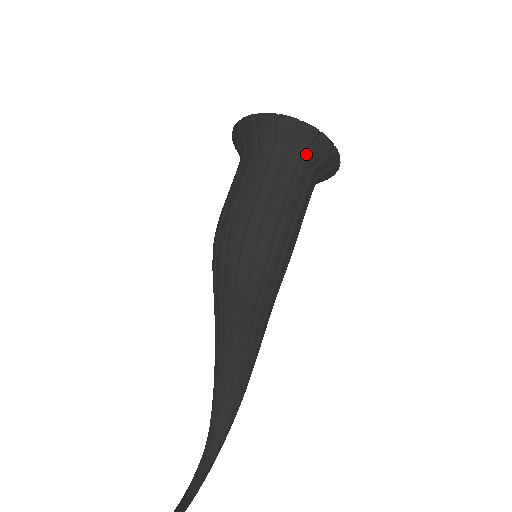
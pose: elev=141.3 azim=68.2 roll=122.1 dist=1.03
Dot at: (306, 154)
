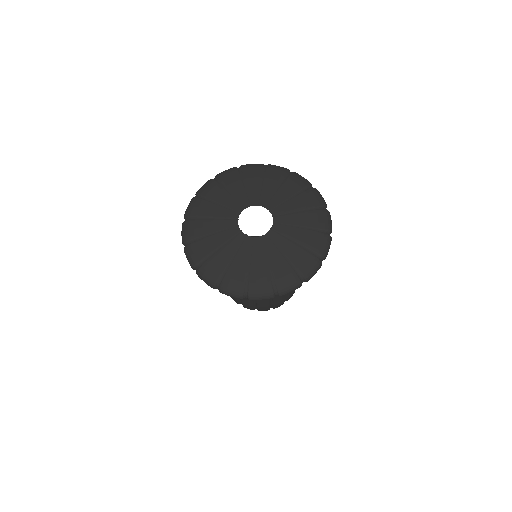
Dot at: occluded
